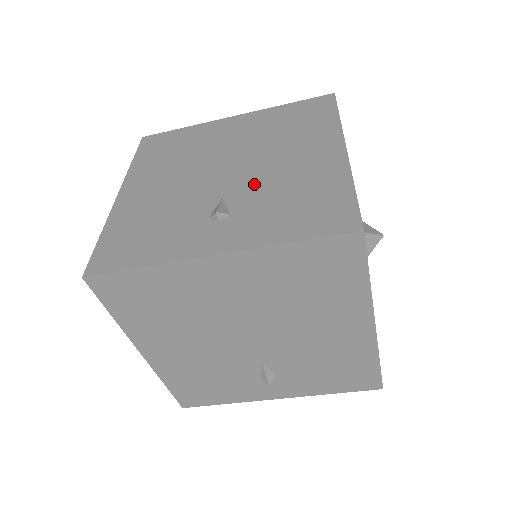
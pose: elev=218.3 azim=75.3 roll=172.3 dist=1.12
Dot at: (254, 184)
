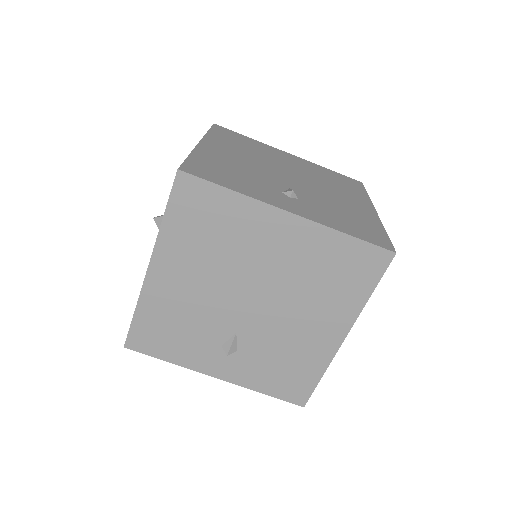
Dot at: (314, 194)
